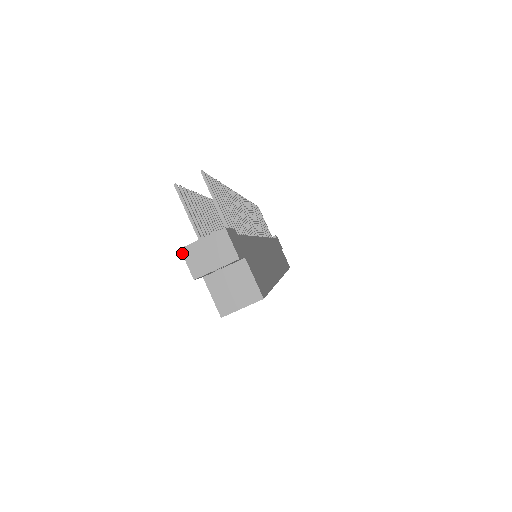
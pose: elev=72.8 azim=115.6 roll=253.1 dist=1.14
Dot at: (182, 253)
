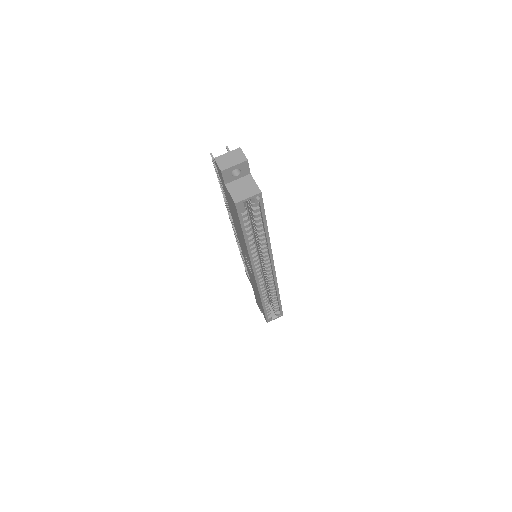
Dot at: (215, 160)
